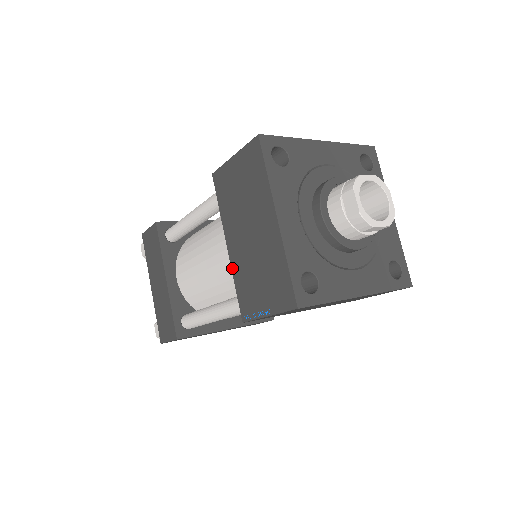
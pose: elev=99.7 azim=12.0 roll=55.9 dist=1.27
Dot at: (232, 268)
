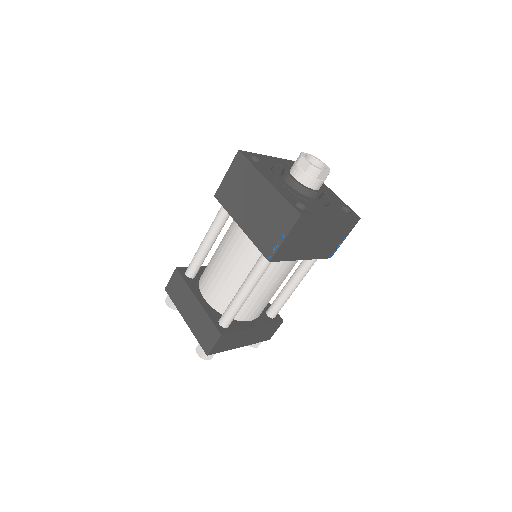
Dot at: (249, 236)
